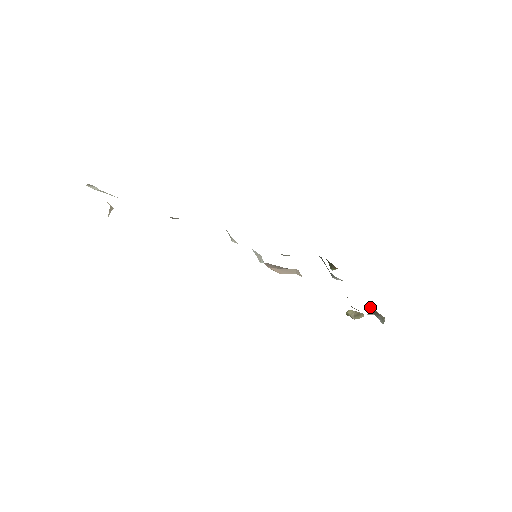
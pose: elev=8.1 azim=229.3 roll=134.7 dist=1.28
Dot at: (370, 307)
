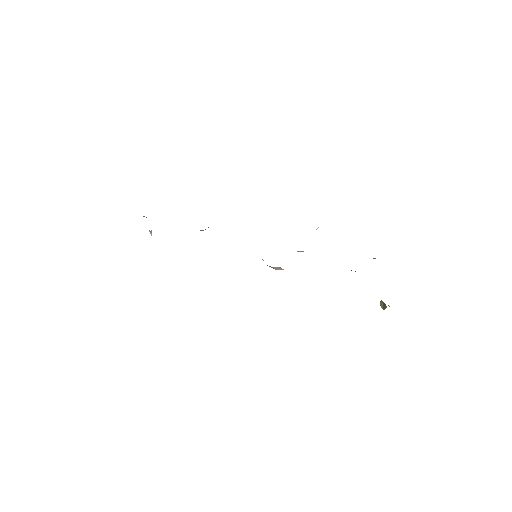
Dot at: occluded
